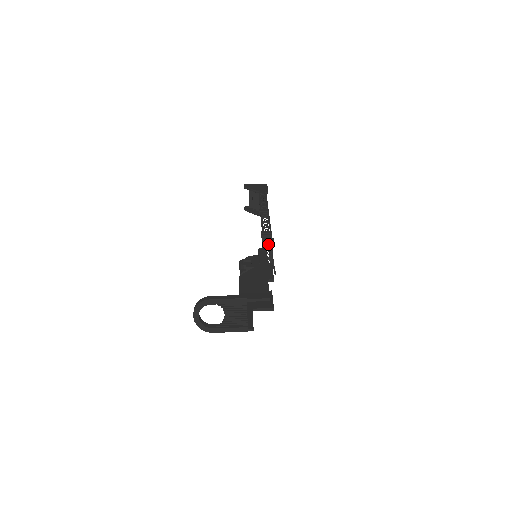
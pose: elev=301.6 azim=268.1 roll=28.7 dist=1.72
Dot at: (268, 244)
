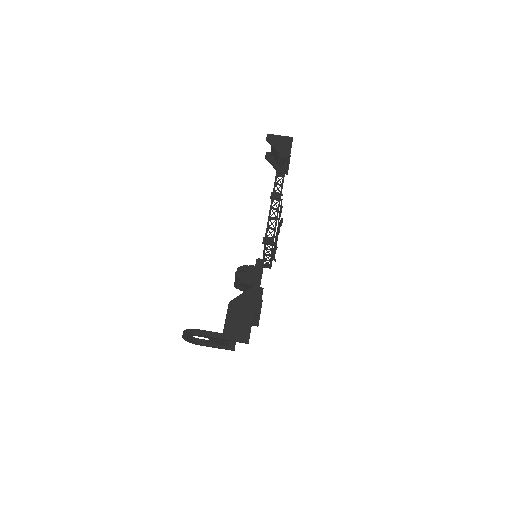
Dot at: (269, 247)
